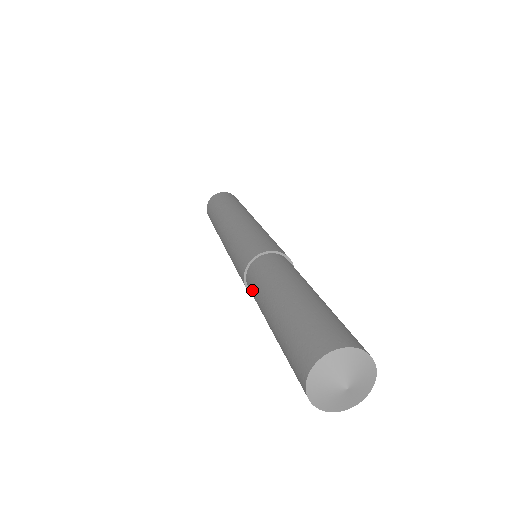
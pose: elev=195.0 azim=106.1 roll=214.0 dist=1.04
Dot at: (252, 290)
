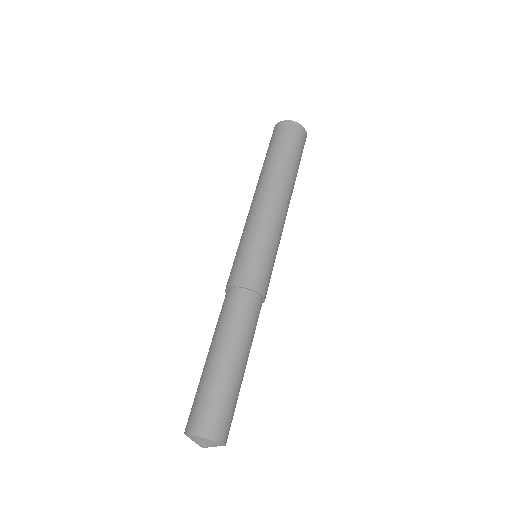
Dot at: occluded
